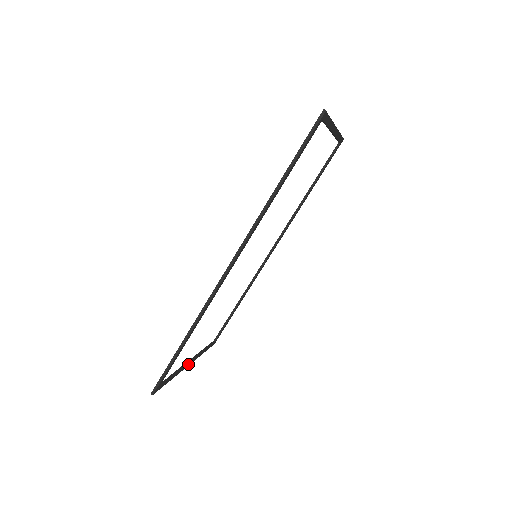
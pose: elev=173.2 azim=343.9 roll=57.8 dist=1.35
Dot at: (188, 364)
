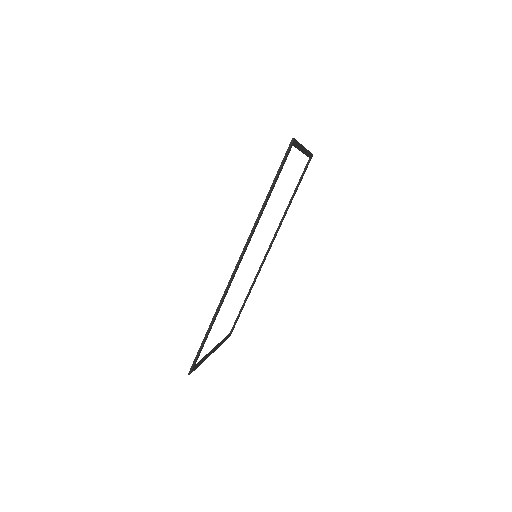
Dot at: (212, 352)
